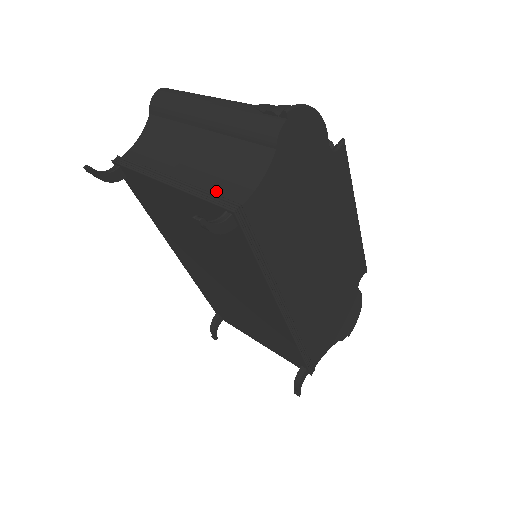
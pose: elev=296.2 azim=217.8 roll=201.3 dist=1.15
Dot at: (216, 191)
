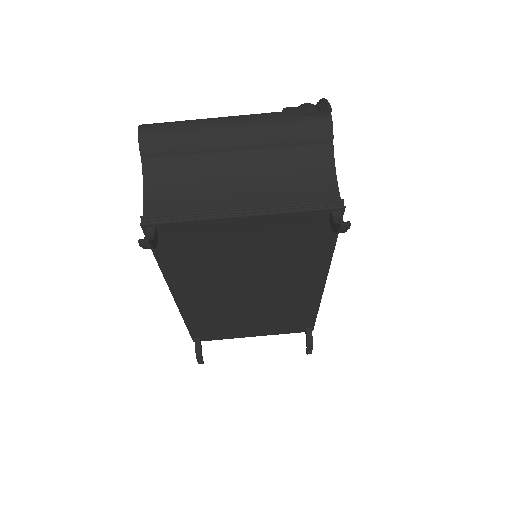
Dot at: (303, 200)
